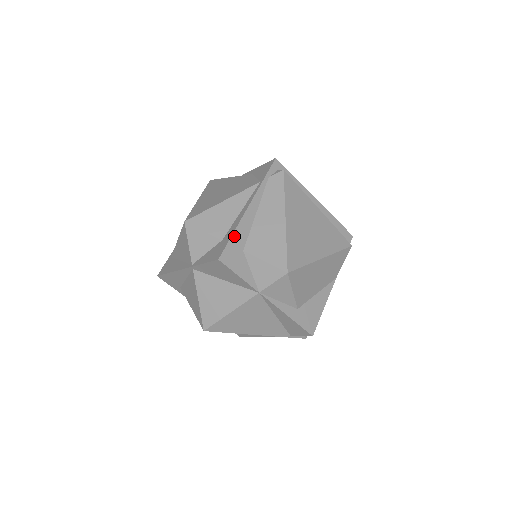
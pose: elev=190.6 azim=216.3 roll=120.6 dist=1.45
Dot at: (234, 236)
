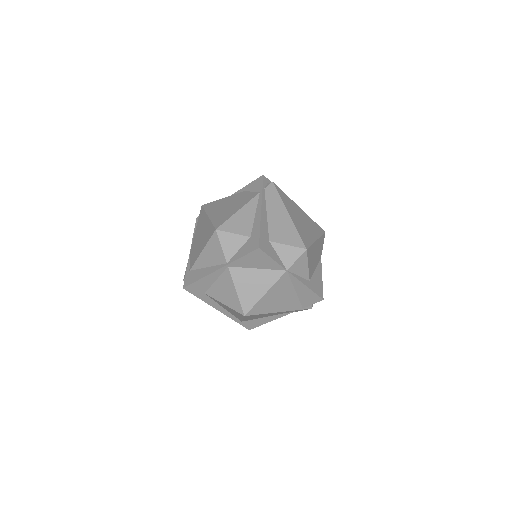
Dot at: (261, 231)
